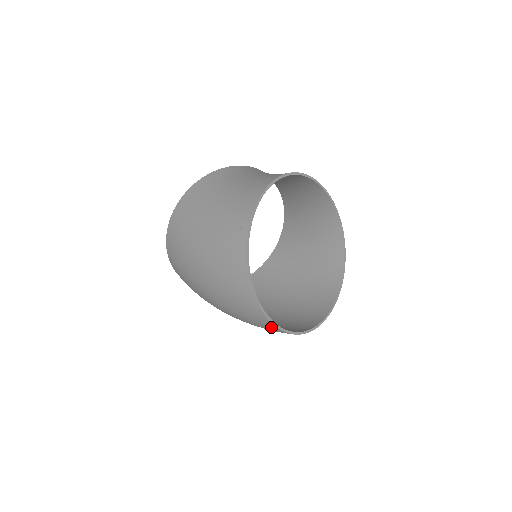
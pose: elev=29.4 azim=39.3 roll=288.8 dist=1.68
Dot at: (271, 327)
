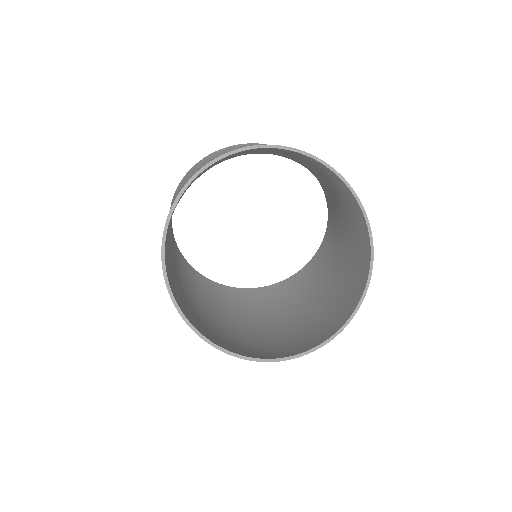
Dot at: occluded
